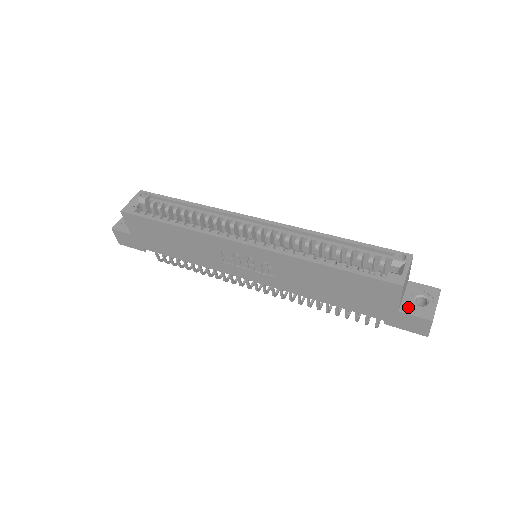
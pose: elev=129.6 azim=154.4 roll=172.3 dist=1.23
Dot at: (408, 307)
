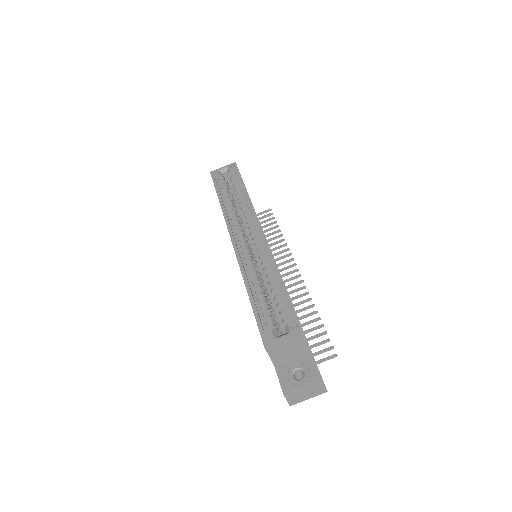
Dot at: (284, 370)
